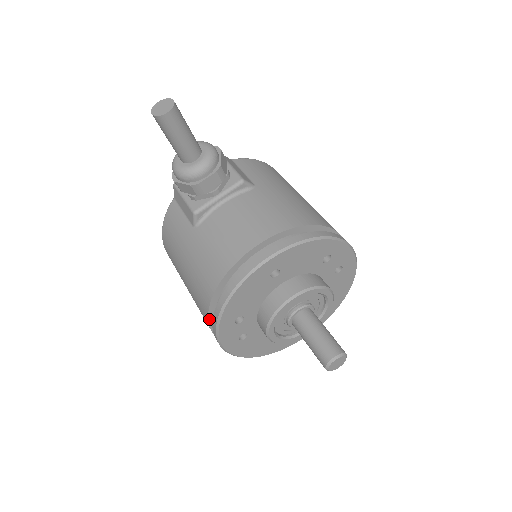
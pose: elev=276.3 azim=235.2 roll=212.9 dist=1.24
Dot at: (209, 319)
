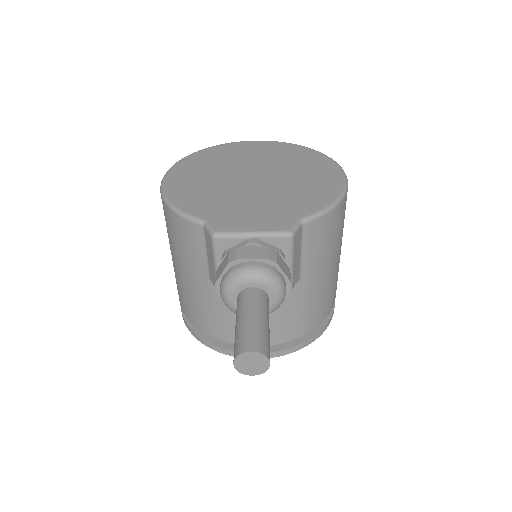
Dot at: occluded
